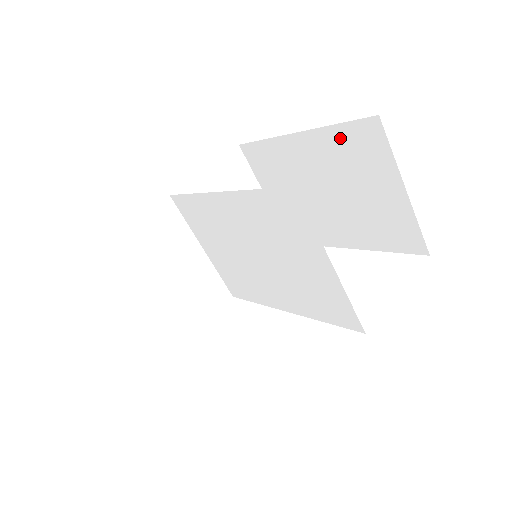
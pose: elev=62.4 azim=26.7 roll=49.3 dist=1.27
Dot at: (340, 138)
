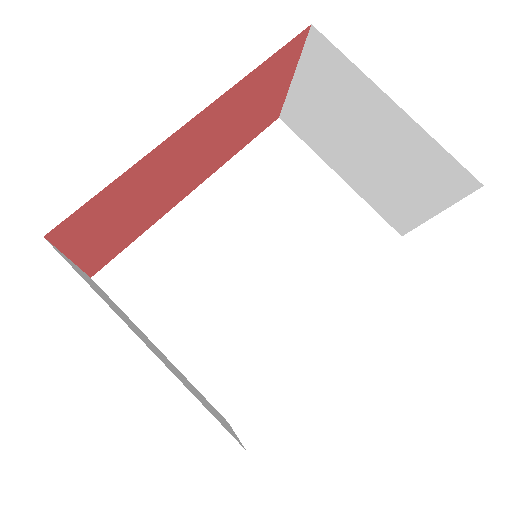
Dot at: occluded
